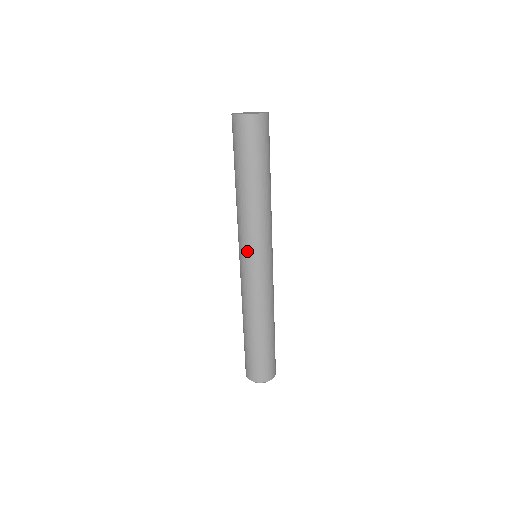
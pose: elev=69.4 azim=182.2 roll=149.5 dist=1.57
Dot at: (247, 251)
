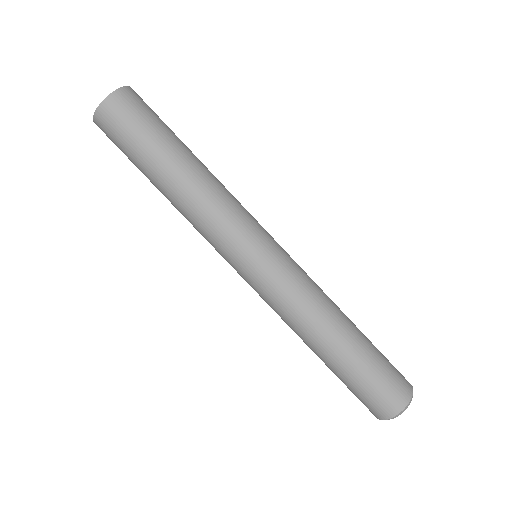
Dot at: (247, 243)
